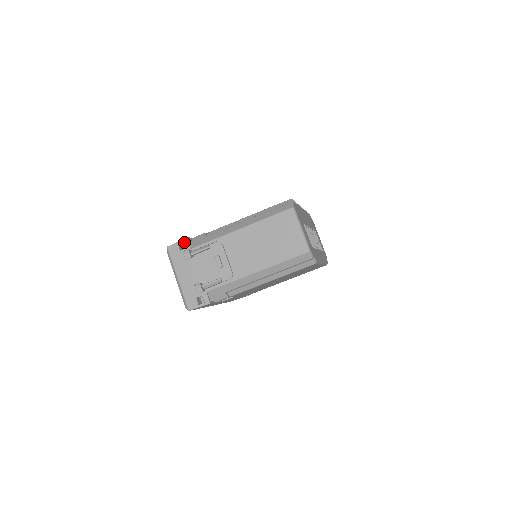
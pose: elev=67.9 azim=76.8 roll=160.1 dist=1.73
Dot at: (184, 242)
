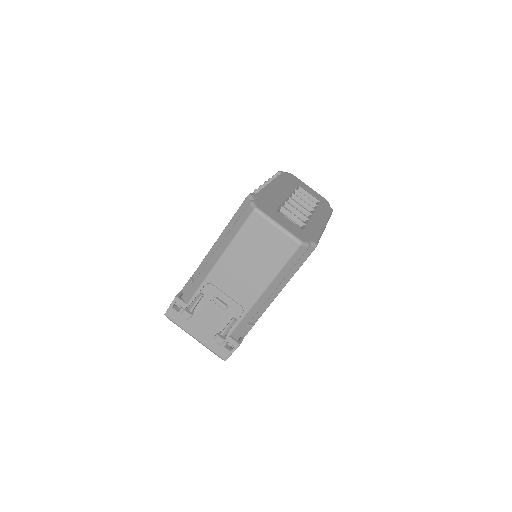
Dot at: (176, 302)
